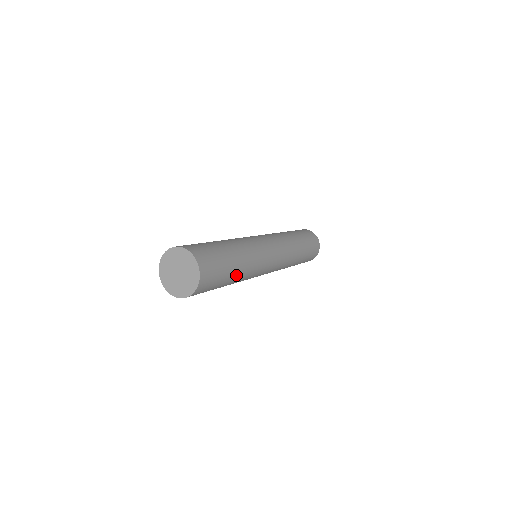
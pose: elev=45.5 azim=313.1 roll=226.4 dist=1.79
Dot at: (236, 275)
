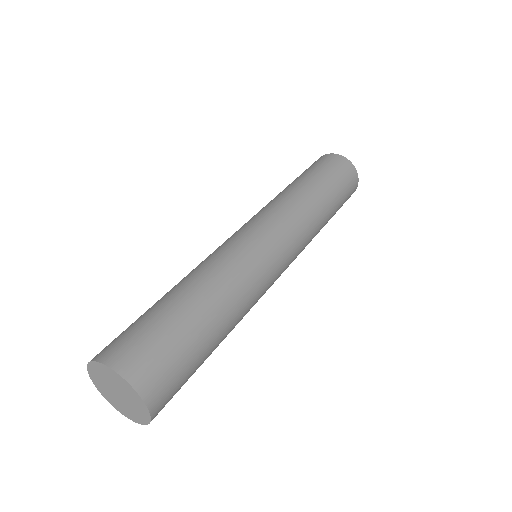
Dot at: (214, 318)
